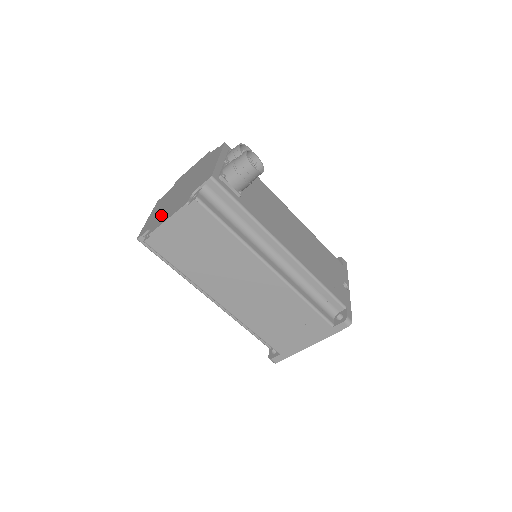
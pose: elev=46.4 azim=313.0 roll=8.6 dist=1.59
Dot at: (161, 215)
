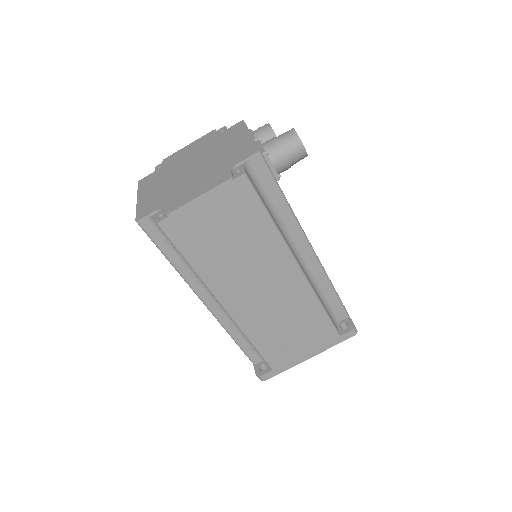
Dot at: (174, 193)
